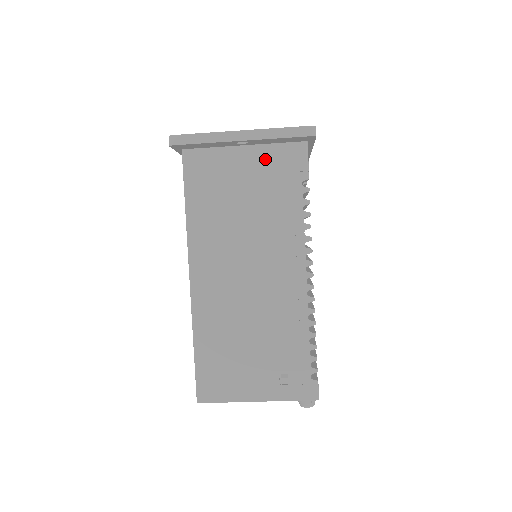
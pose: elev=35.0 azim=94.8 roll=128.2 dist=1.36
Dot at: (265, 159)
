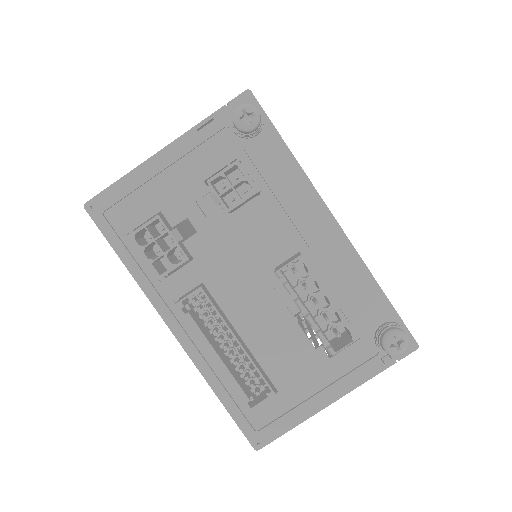
Dot at: occluded
